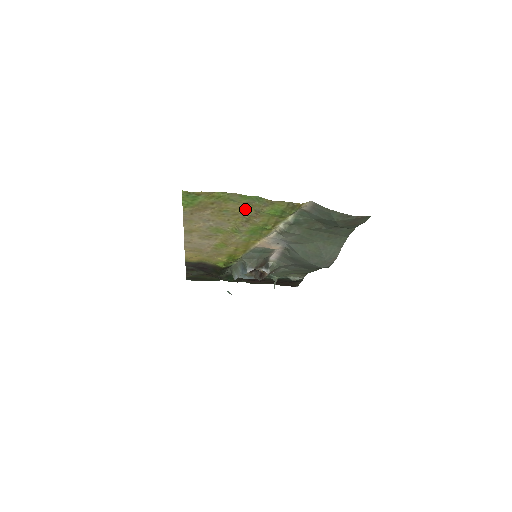
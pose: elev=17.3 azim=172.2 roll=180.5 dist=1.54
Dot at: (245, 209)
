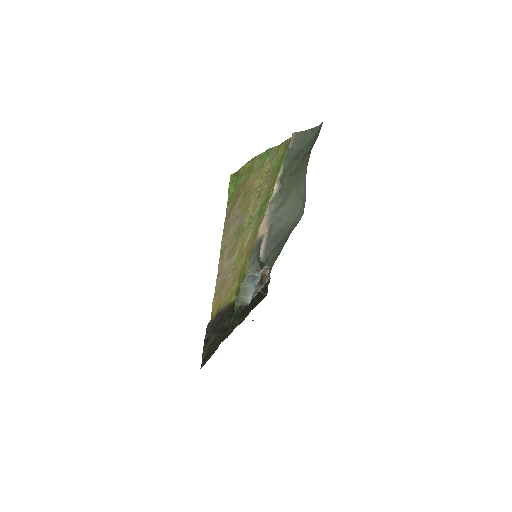
Dot at: (258, 178)
